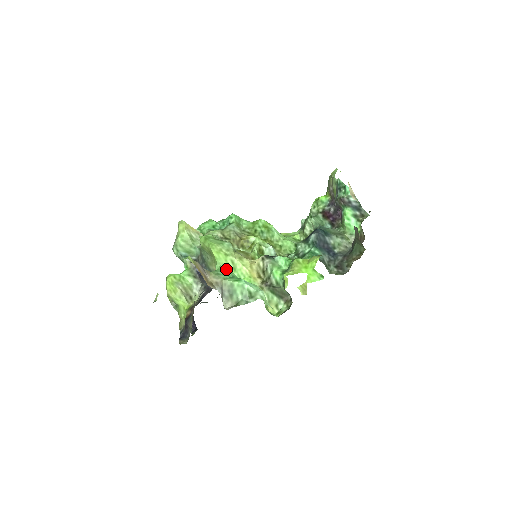
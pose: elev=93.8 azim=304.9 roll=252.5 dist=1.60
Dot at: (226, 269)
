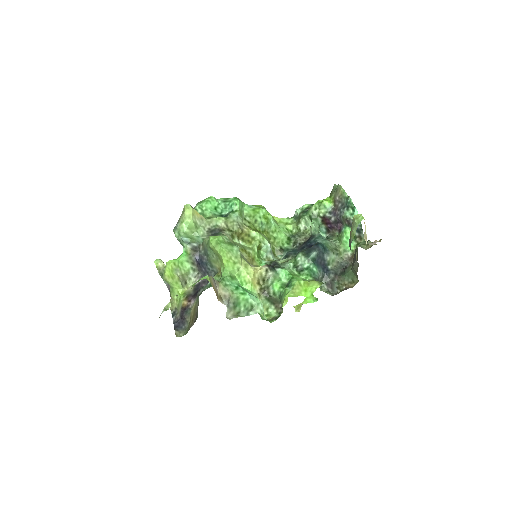
Dot at: (232, 276)
